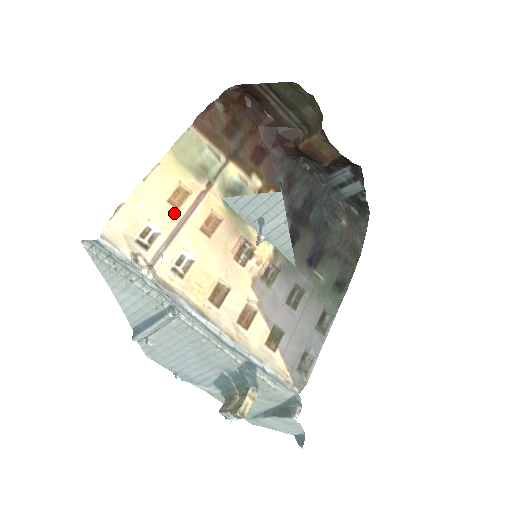
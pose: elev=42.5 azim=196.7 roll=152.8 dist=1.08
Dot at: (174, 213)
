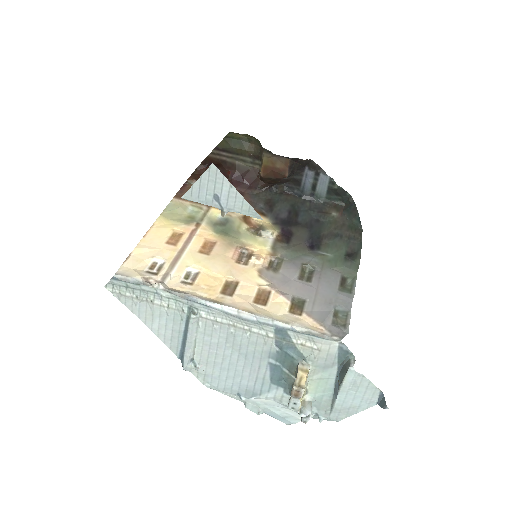
Dot at: (173, 248)
